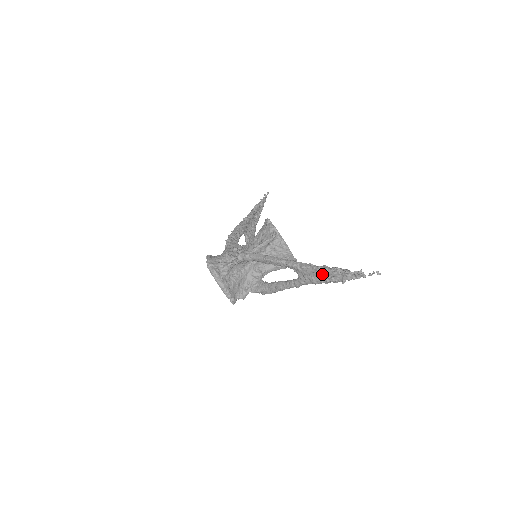
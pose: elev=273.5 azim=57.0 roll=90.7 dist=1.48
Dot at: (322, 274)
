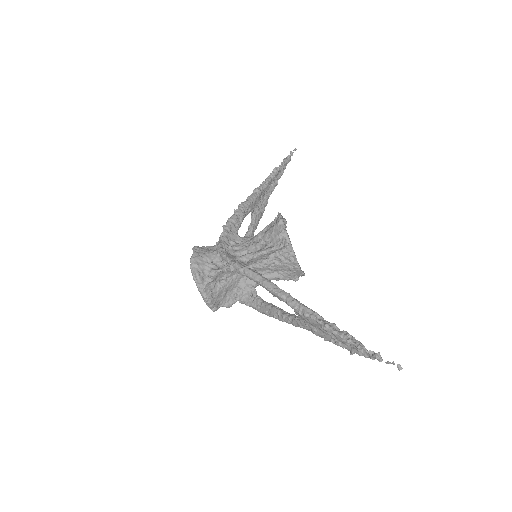
Dot at: (328, 332)
